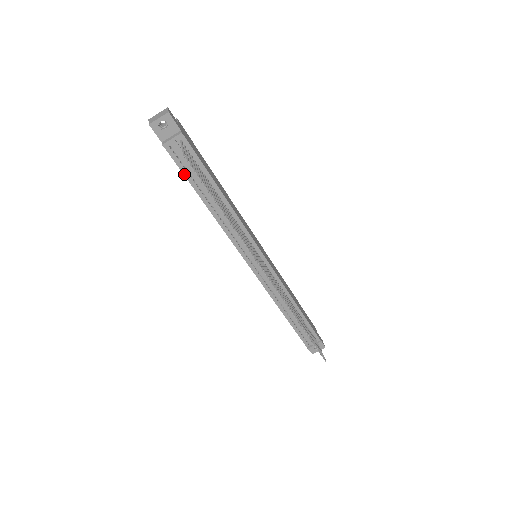
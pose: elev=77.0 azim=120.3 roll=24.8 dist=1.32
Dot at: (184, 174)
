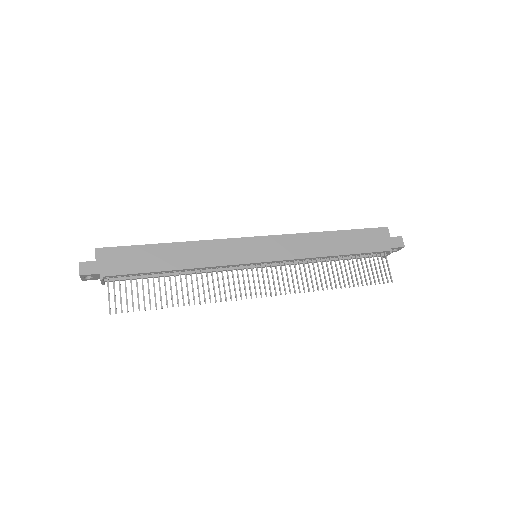
Dot at: occluded
